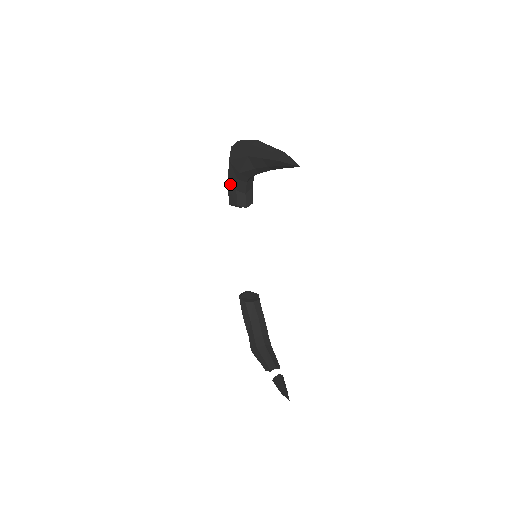
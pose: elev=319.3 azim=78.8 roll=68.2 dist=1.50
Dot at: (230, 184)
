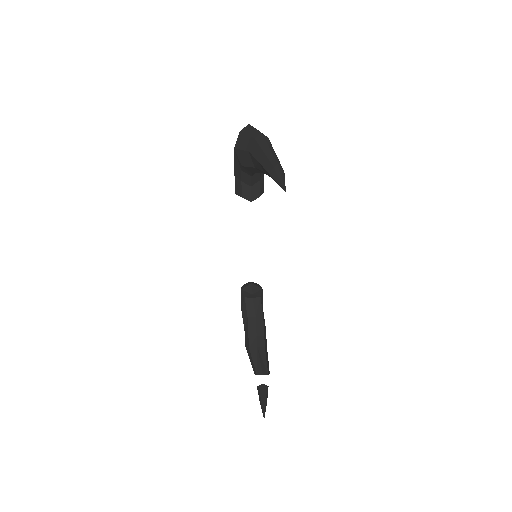
Dot at: (236, 173)
